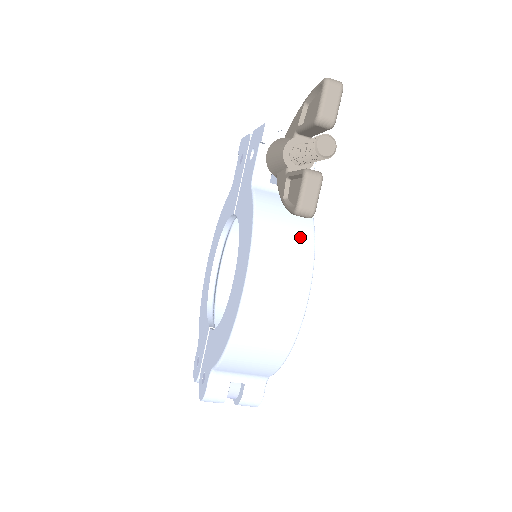
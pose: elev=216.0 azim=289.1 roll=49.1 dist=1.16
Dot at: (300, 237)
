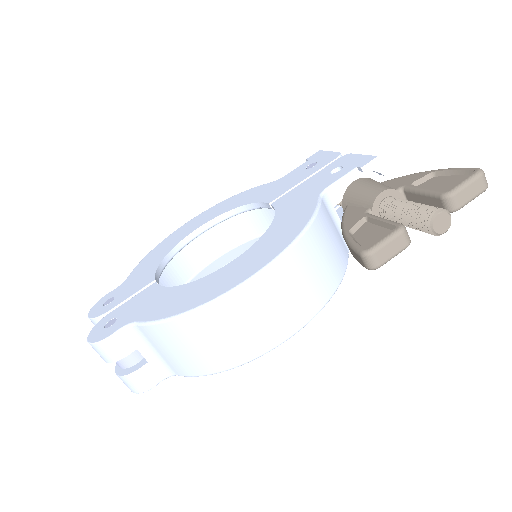
Dot at: (329, 276)
